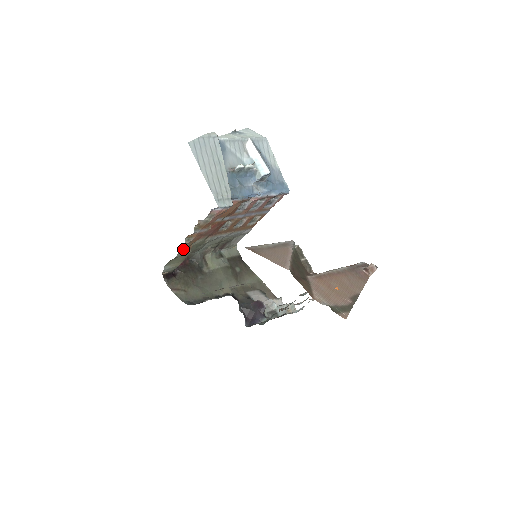
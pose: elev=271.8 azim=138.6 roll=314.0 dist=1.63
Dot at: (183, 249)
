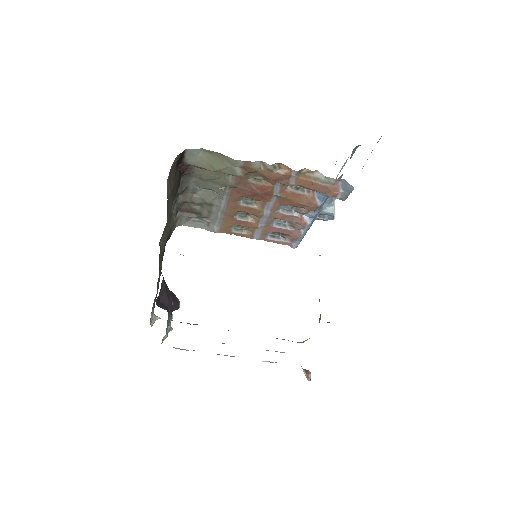
Dot at: (252, 165)
